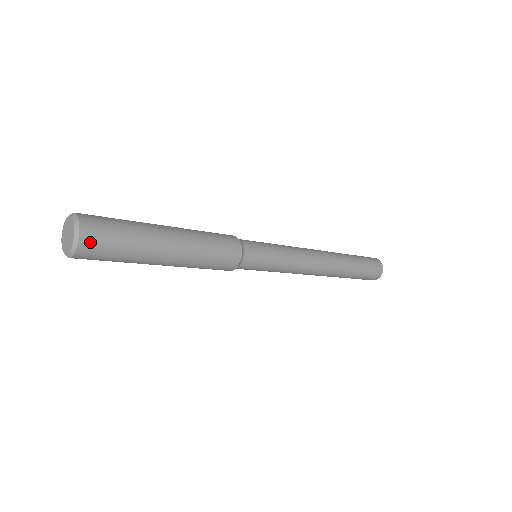
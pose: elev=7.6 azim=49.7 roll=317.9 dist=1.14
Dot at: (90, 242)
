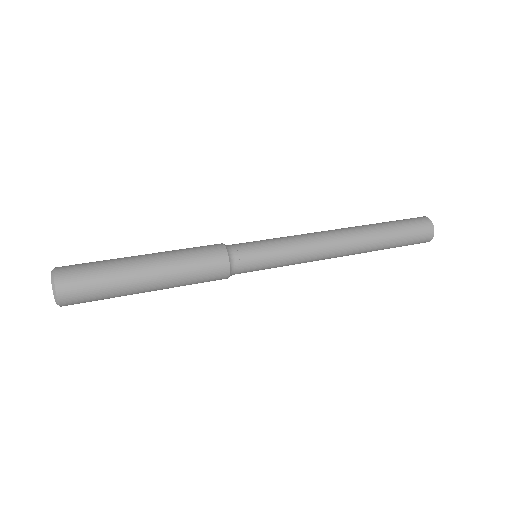
Dot at: (68, 293)
